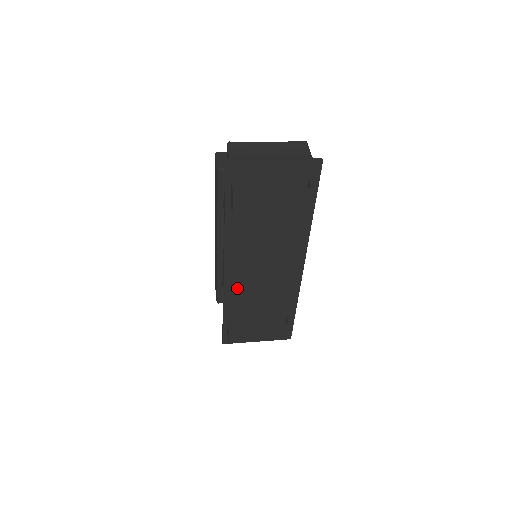
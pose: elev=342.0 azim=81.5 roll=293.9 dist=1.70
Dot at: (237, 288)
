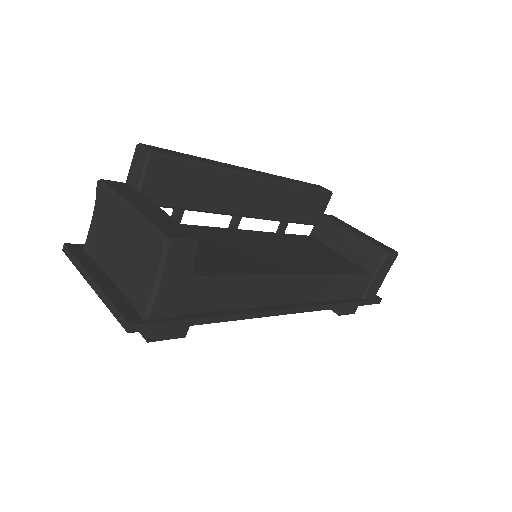
Dot at: occluded
